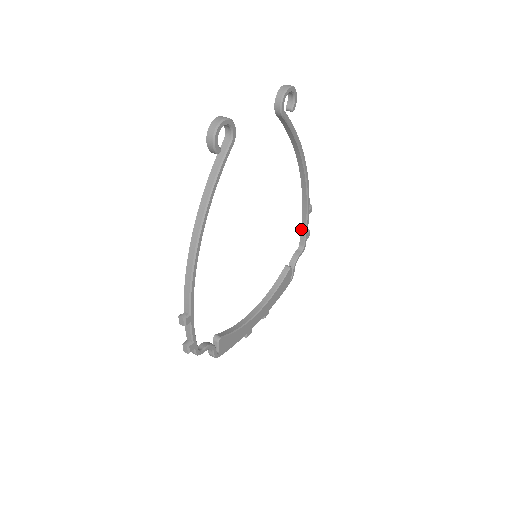
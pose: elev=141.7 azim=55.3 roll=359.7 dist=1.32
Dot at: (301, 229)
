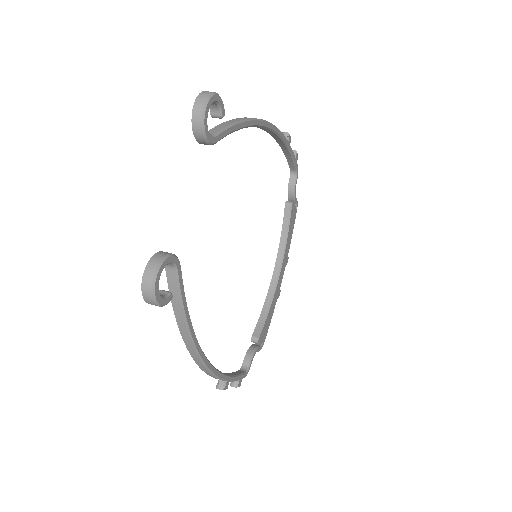
Dot at: (286, 158)
